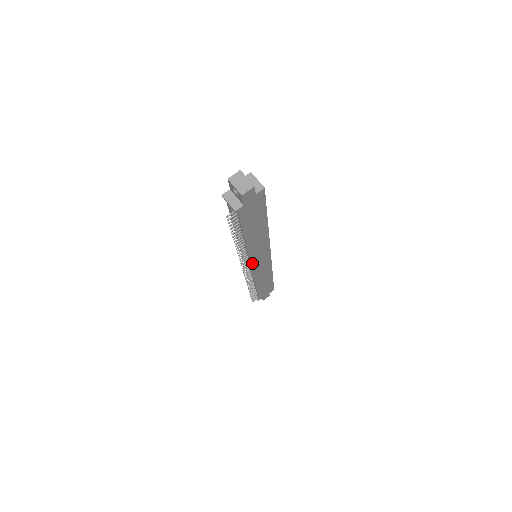
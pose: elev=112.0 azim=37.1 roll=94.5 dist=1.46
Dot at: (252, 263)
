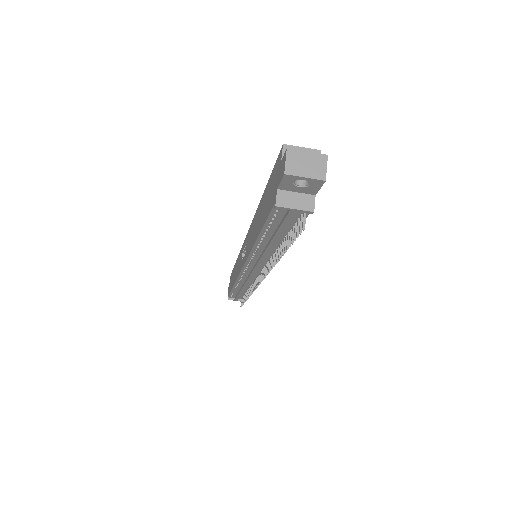
Dot at: occluded
